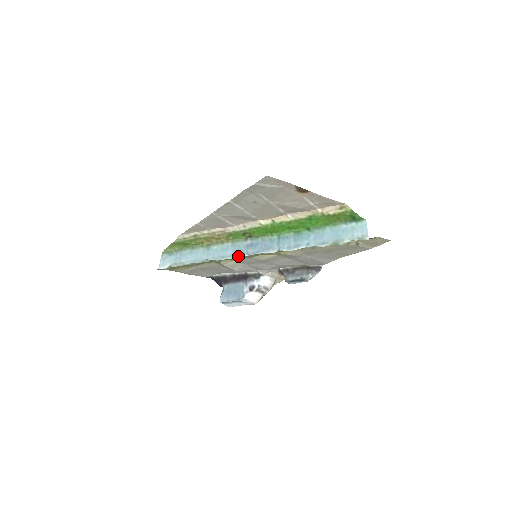
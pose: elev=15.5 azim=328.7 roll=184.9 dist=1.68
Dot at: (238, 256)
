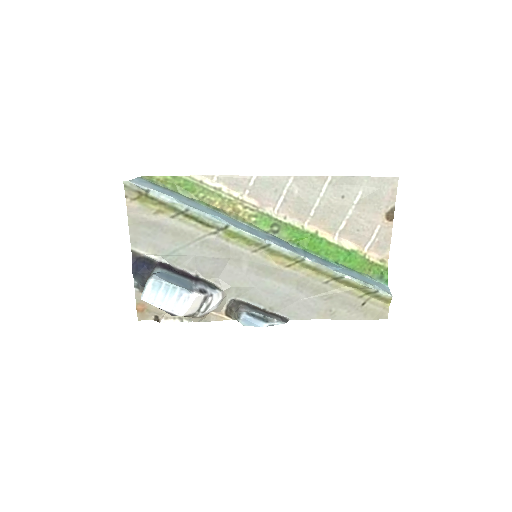
Dot at: (257, 235)
